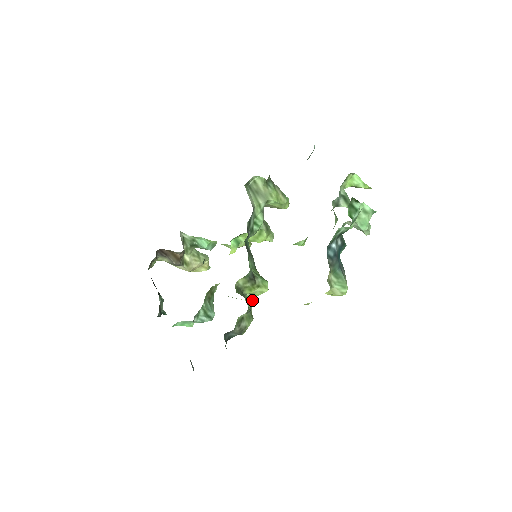
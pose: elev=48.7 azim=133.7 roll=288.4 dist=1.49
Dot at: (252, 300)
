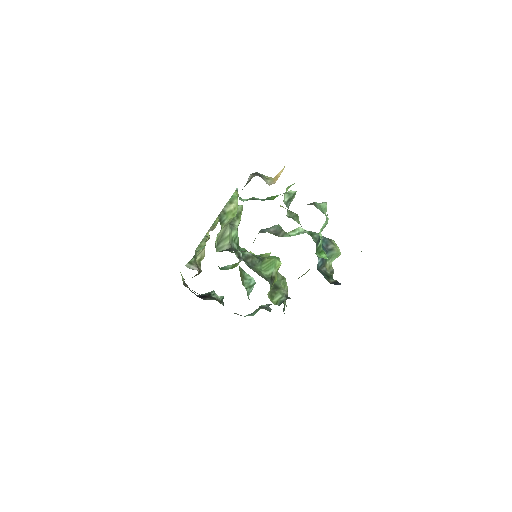
Dot at: occluded
